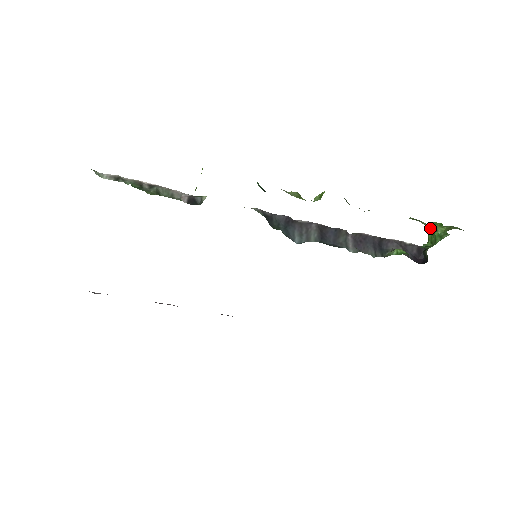
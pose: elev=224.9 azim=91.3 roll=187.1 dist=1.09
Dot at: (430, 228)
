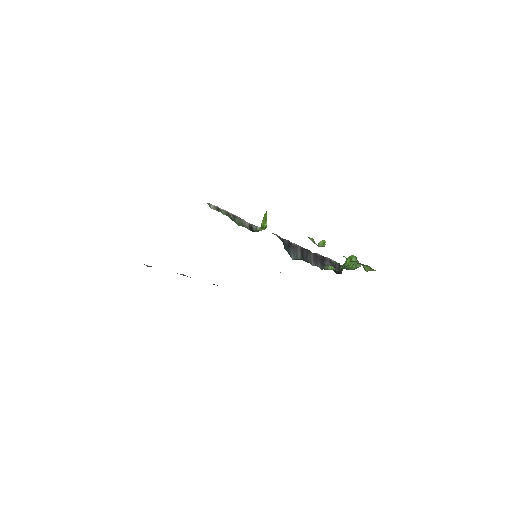
Dot at: (364, 268)
